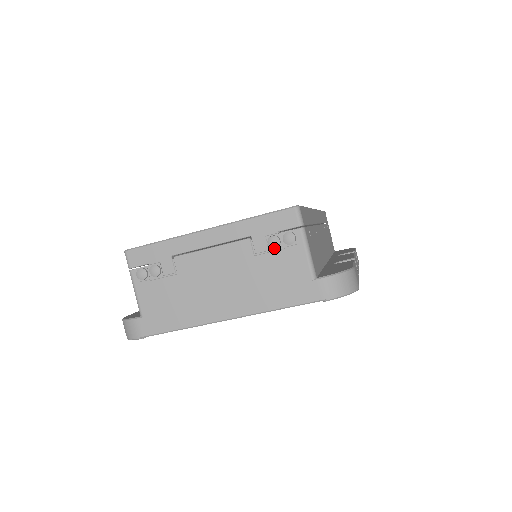
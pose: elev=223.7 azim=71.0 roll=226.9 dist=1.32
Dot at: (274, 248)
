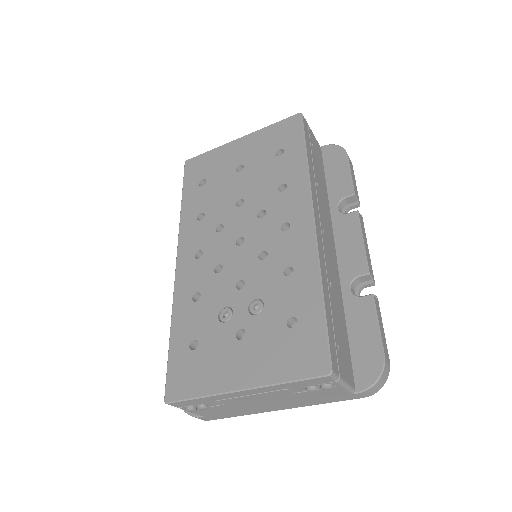
Dot at: (313, 390)
